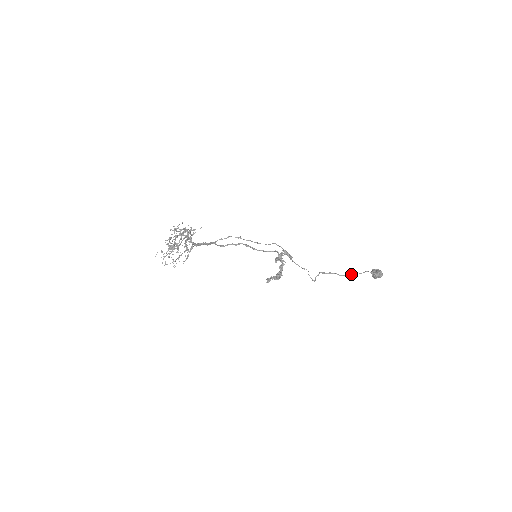
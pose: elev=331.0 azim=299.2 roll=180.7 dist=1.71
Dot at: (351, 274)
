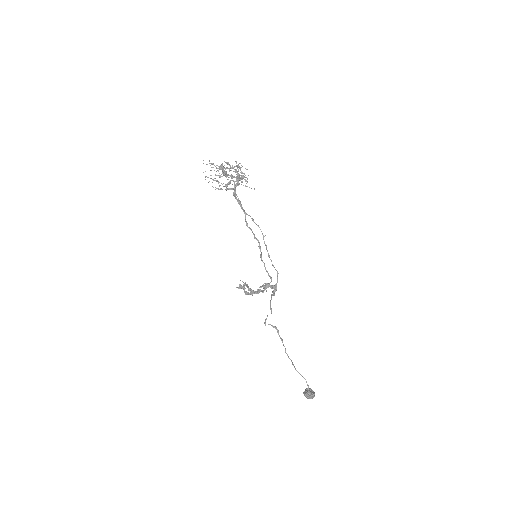
Dot at: occluded
